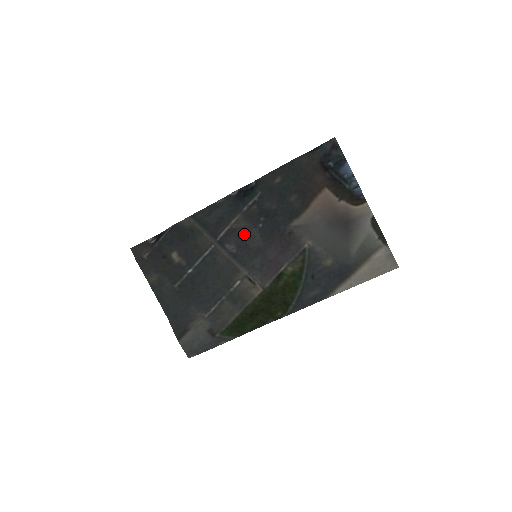
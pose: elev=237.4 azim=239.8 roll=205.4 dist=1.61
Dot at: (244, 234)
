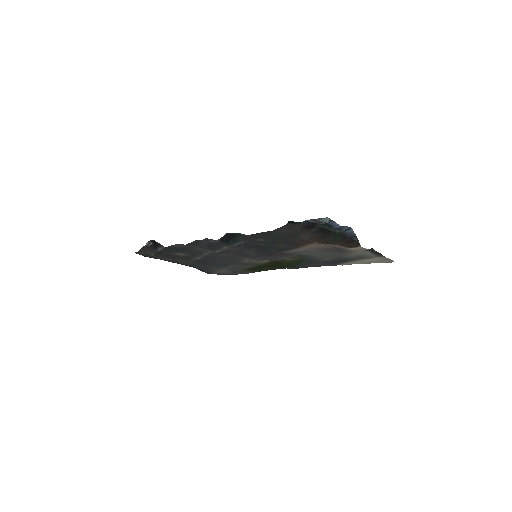
Dot at: (239, 252)
